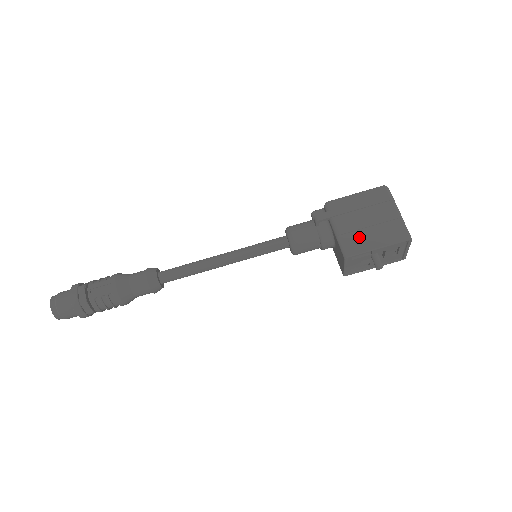
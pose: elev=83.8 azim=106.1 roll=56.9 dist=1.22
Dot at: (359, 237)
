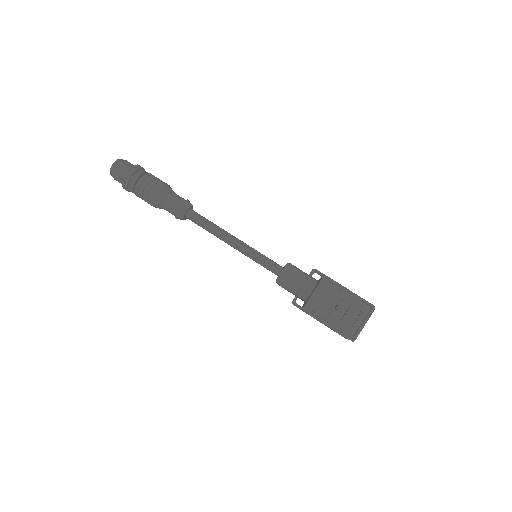
Dot at: occluded
